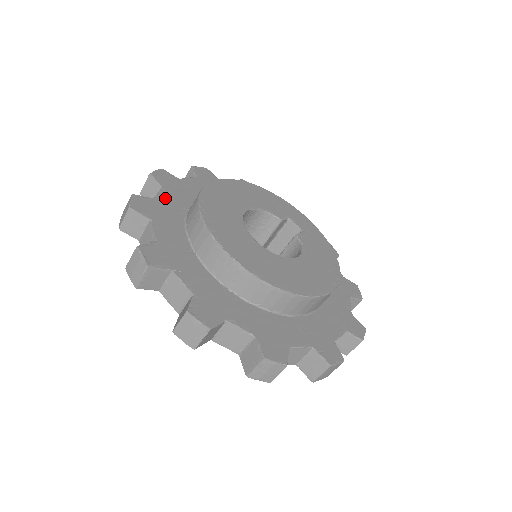
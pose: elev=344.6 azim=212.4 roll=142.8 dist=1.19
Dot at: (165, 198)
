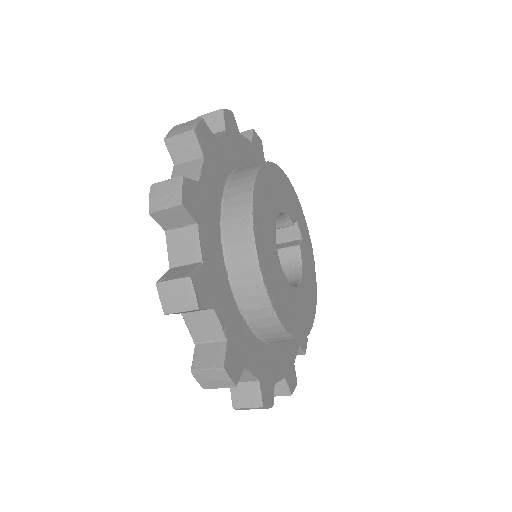
Dot at: (206, 179)
